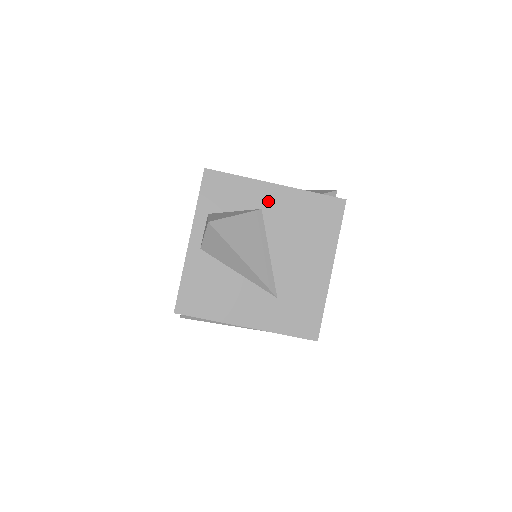
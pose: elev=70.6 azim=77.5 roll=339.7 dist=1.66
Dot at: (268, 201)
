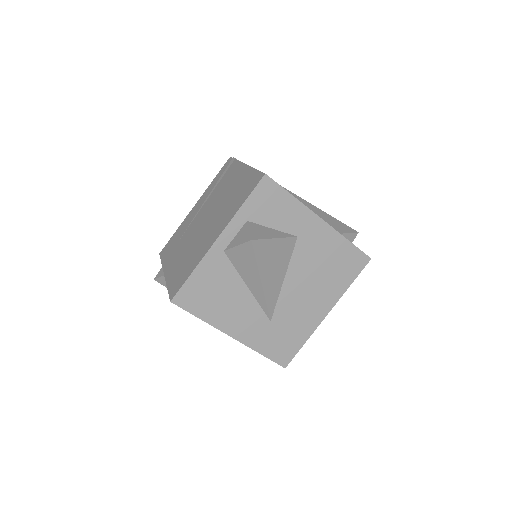
Dot at: (307, 232)
